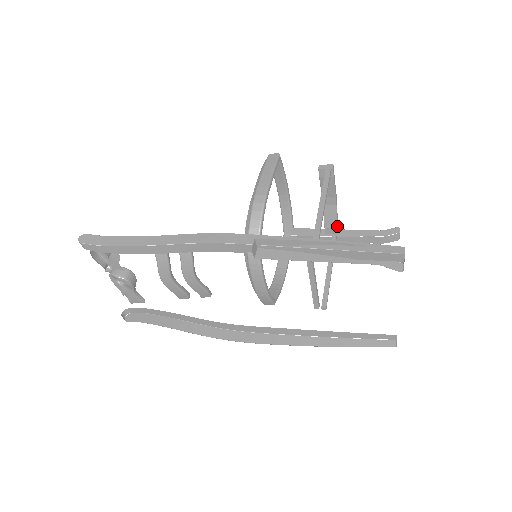
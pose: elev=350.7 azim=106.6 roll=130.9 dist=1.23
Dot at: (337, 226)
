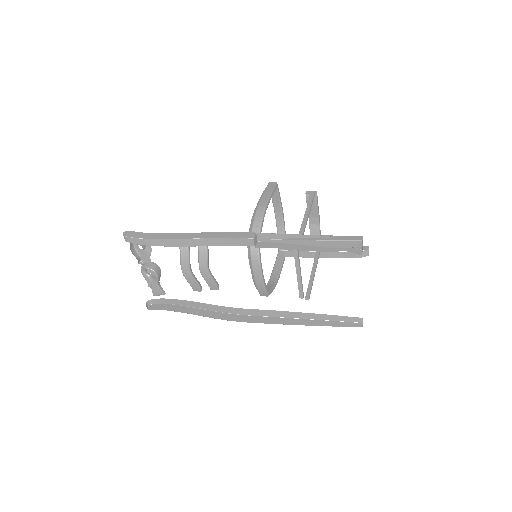
Dot at: occluded
